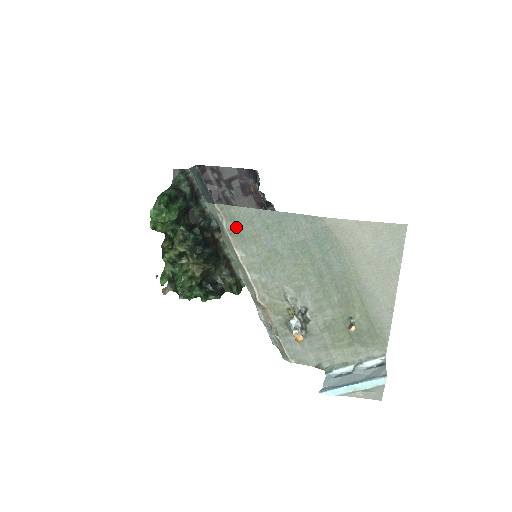
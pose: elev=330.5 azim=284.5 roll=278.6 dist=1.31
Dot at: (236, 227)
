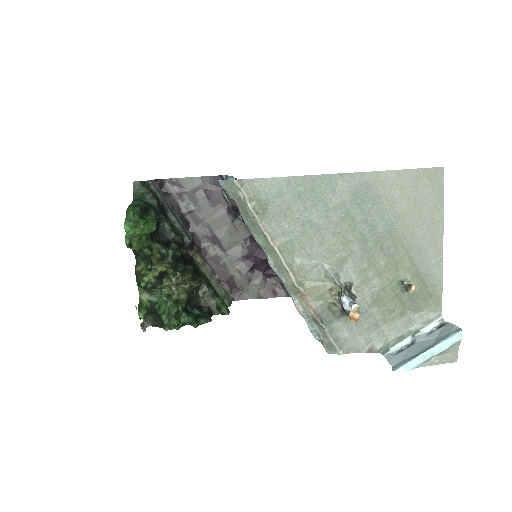
Dot at: (262, 203)
